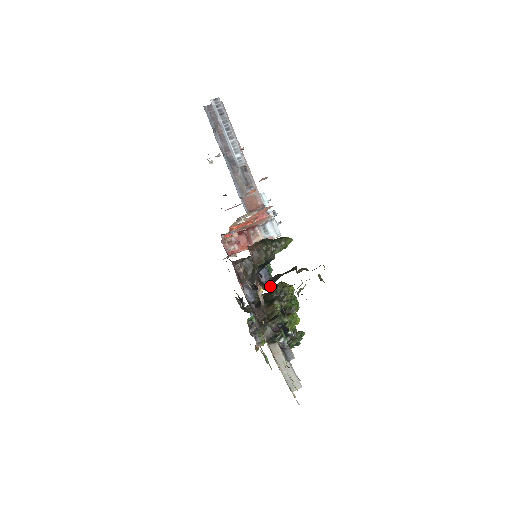
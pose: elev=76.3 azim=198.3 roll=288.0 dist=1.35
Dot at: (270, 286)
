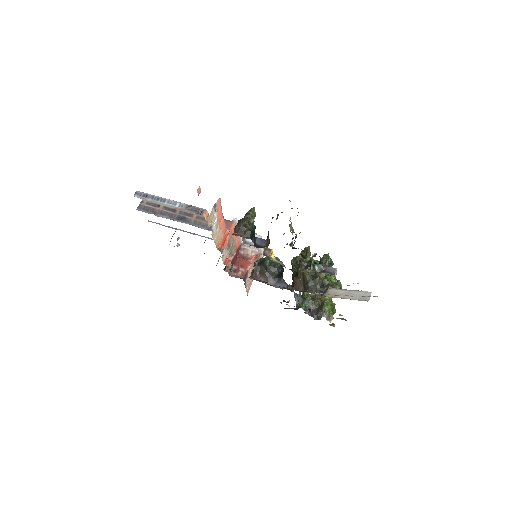
Dot at: (269, 240)
